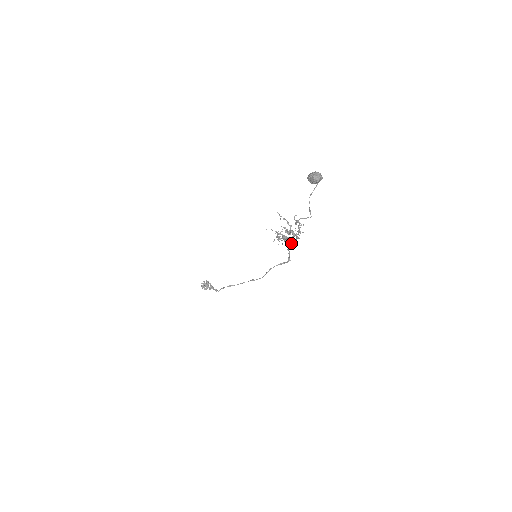
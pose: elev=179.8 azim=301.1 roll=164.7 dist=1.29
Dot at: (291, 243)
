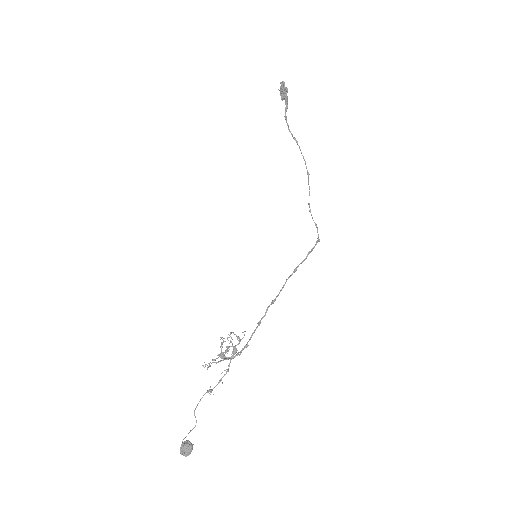
Dot at: occluded
